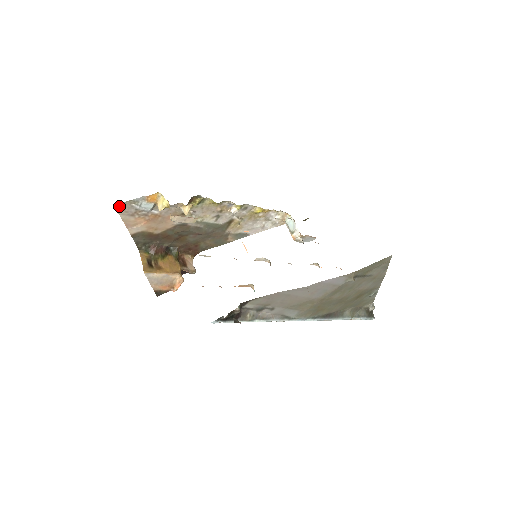
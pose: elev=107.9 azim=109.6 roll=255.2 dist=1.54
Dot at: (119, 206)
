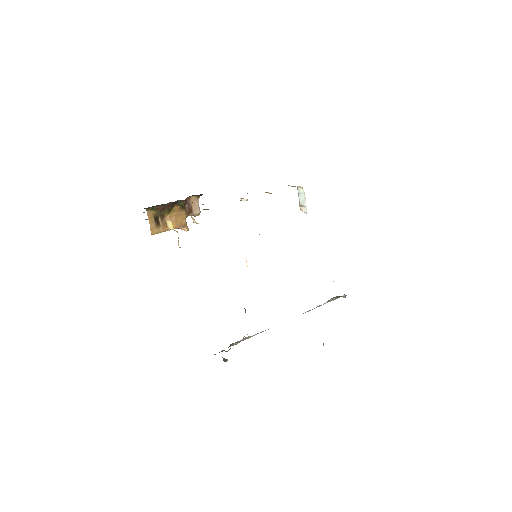
Dot at: occluded
